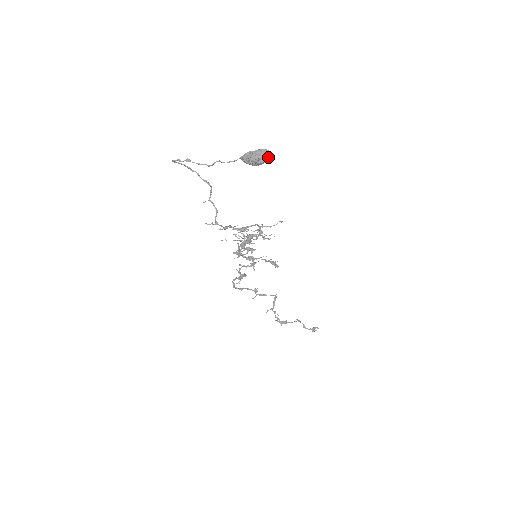
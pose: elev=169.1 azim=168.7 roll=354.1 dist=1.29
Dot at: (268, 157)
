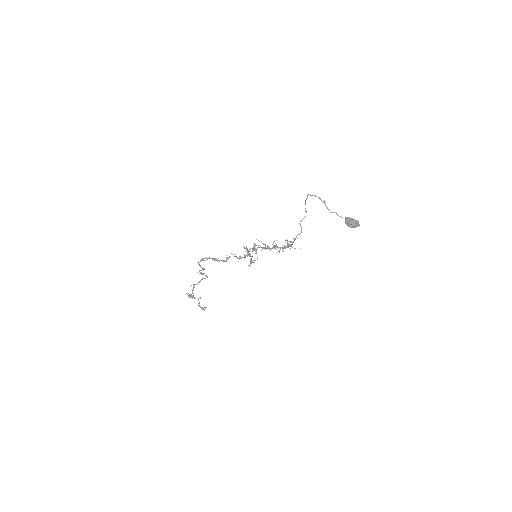
Dot at: occluded
